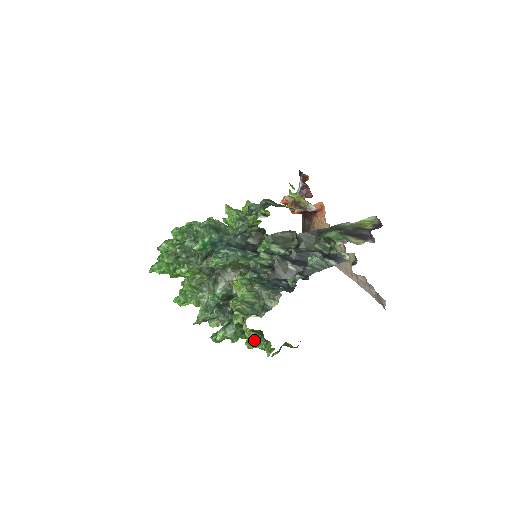
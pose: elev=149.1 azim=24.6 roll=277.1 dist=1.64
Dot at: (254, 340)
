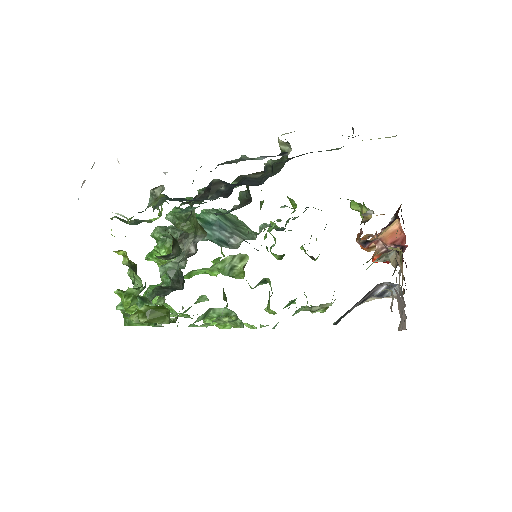
Dot at: occluded
